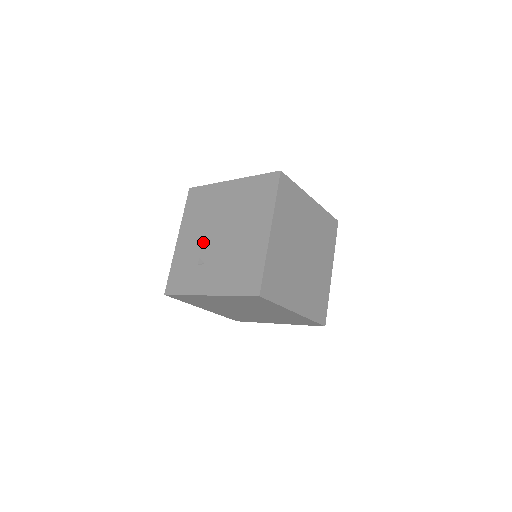
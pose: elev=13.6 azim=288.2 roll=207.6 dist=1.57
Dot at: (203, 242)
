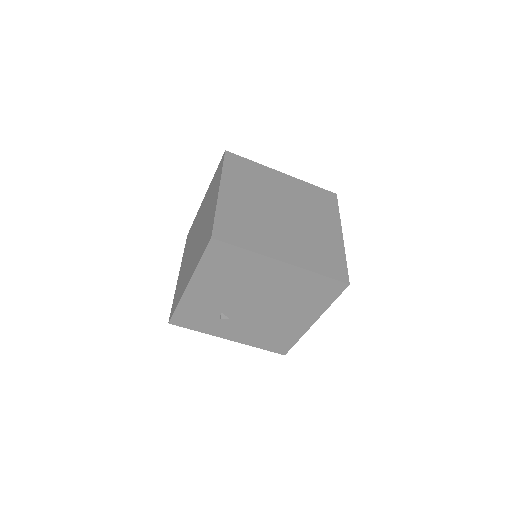
Dot at: (229, 303)
